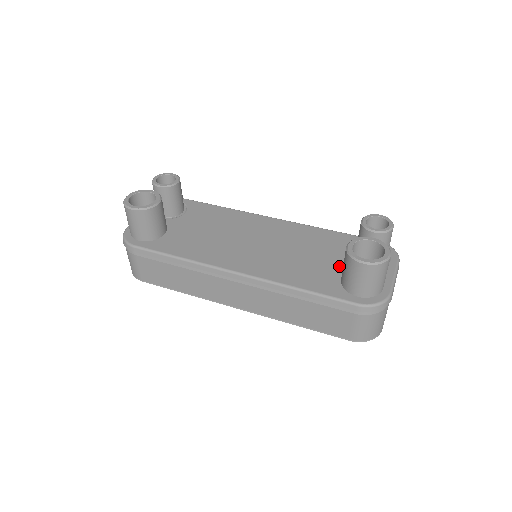
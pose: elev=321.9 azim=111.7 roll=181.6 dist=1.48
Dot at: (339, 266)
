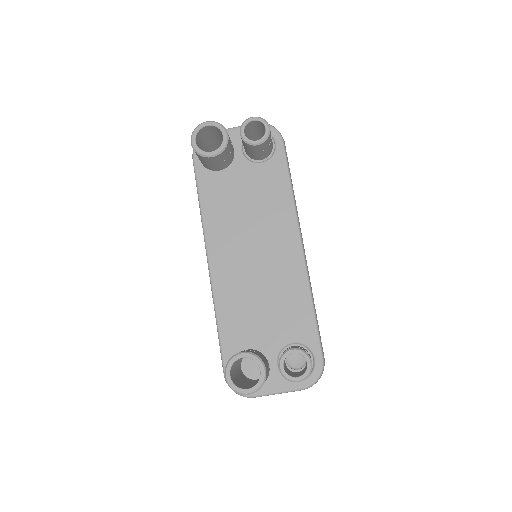
Dot at: (263, 340)
